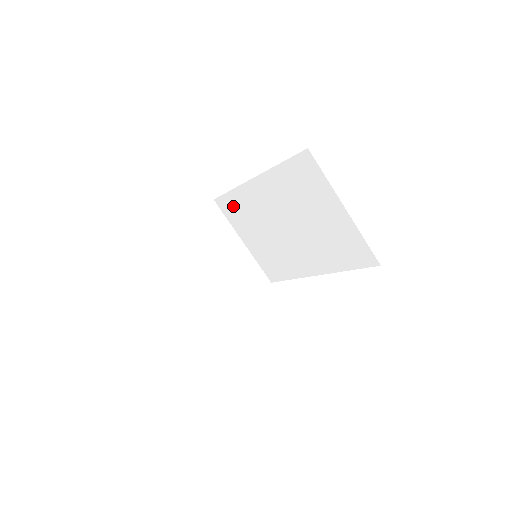
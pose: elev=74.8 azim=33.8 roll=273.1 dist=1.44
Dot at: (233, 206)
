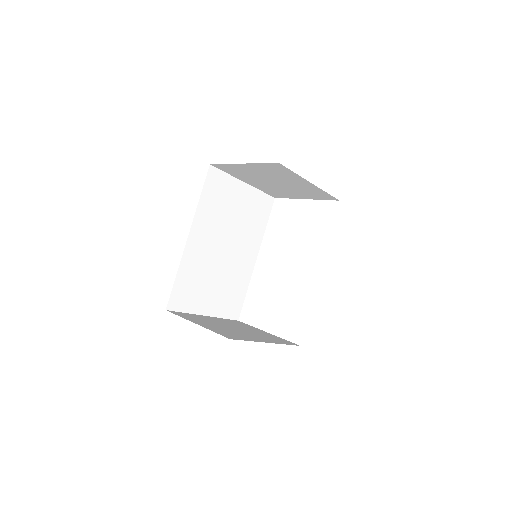
Dot at: occluded
